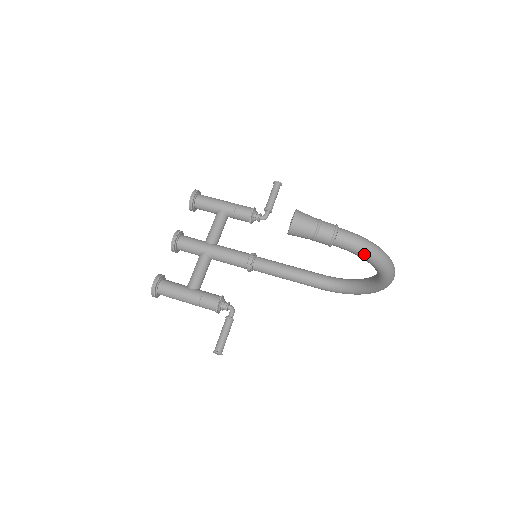
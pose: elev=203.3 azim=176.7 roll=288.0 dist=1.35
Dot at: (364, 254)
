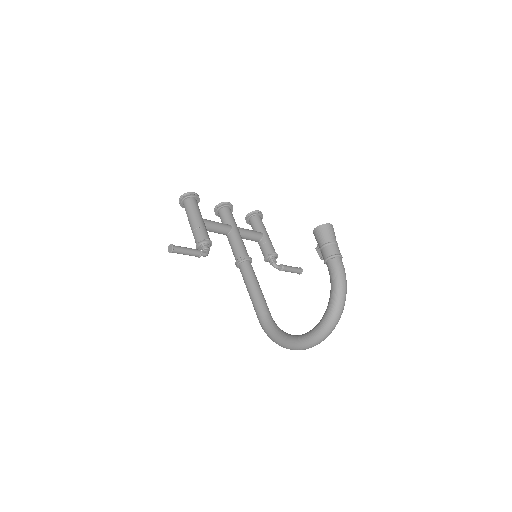
Dot at: (337, 285)
